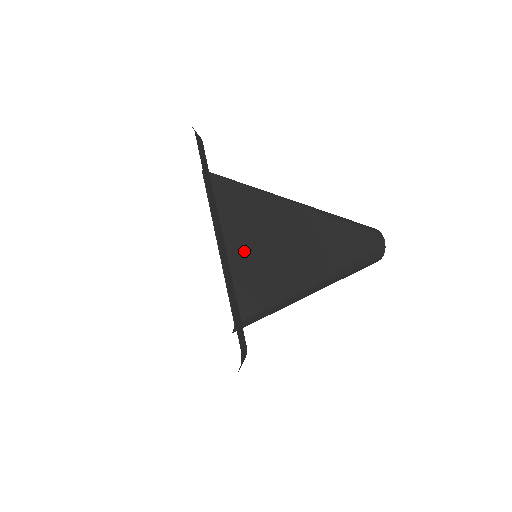
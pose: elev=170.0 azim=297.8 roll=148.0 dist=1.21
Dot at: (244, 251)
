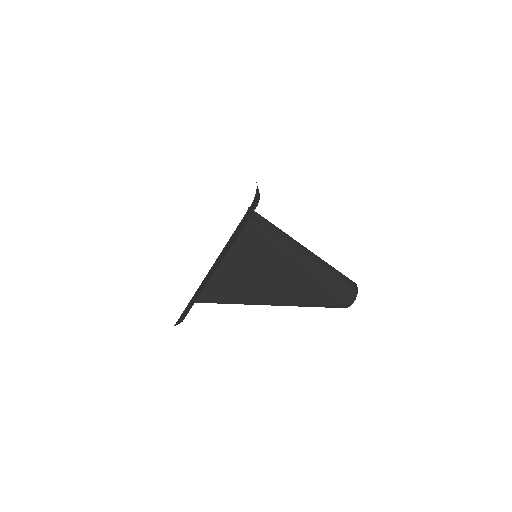
Dot at: occluded
